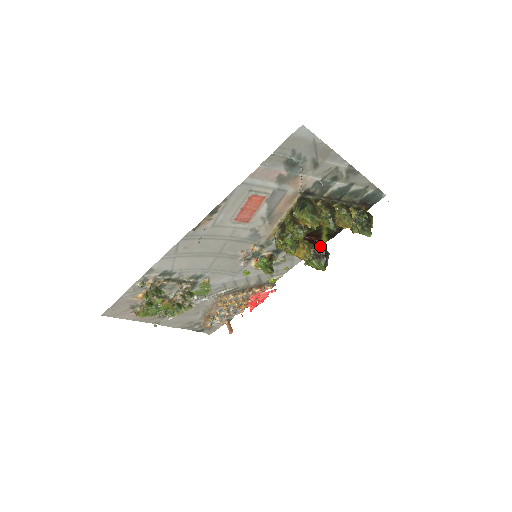
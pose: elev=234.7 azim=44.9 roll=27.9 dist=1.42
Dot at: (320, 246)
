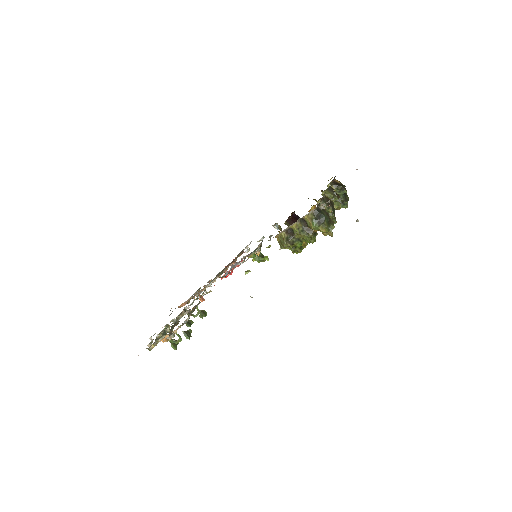
Dot at: occluded
